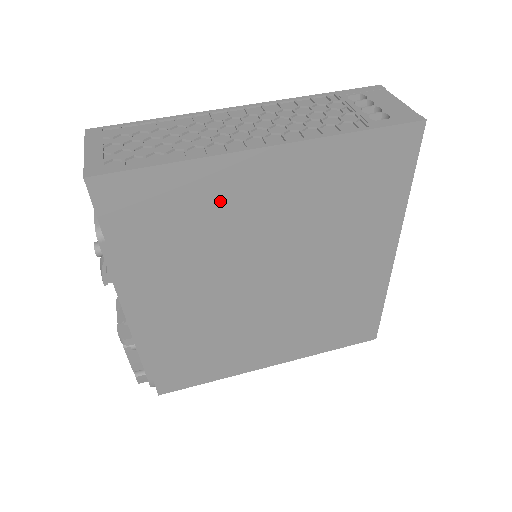
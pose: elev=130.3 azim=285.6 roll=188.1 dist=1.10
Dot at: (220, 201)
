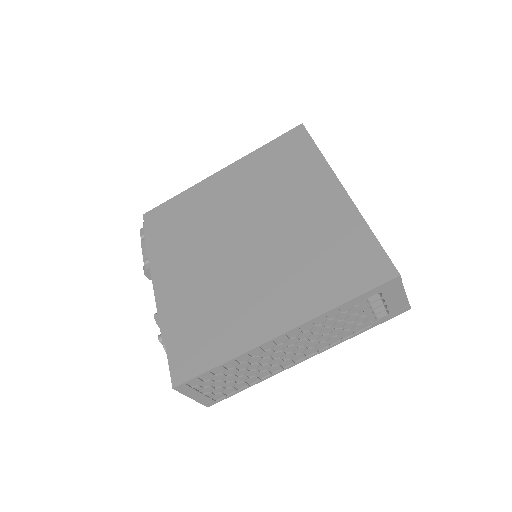
Dot at: occluded
